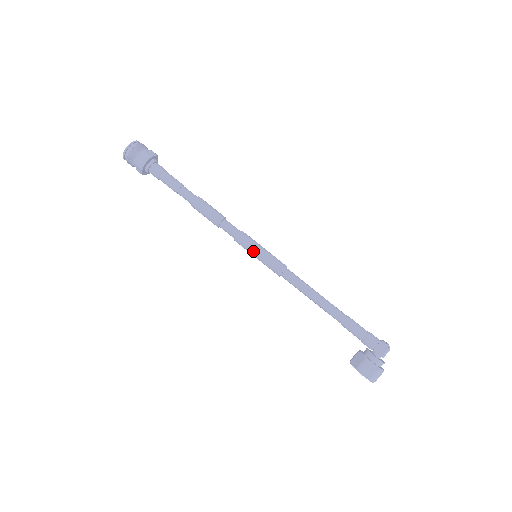
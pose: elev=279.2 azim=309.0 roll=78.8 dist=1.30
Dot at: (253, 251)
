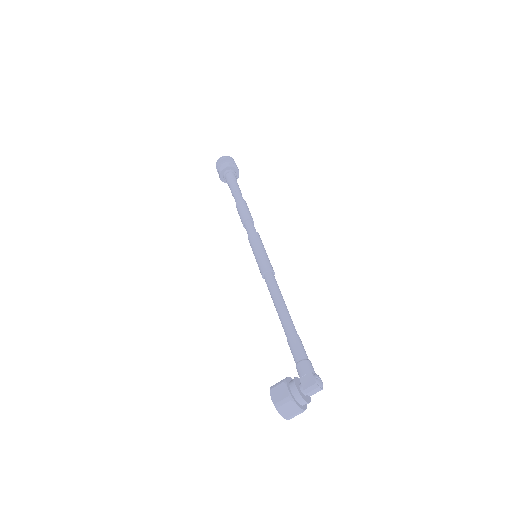
Dot at: (254, 249)
